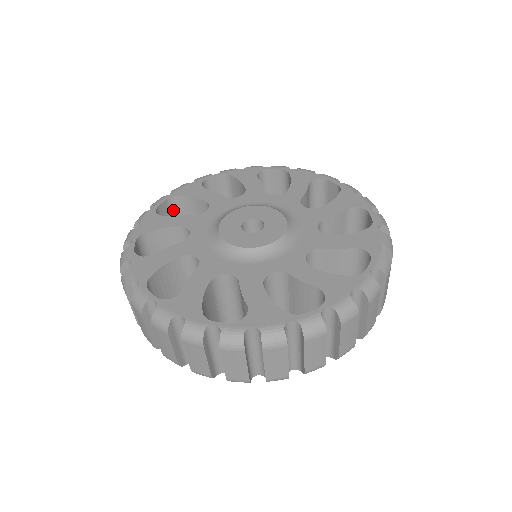
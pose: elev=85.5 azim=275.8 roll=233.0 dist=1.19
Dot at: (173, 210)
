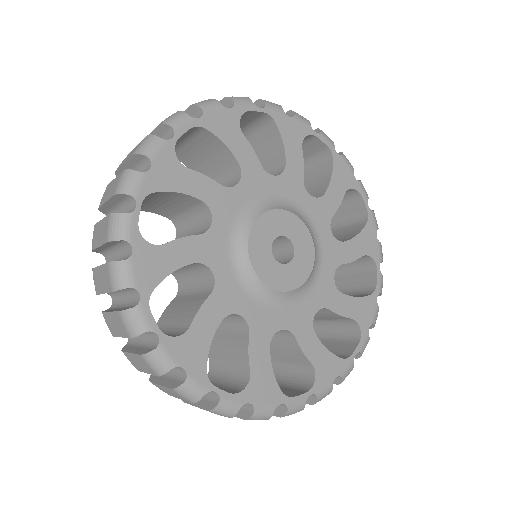
Dot at: (187, 134)
